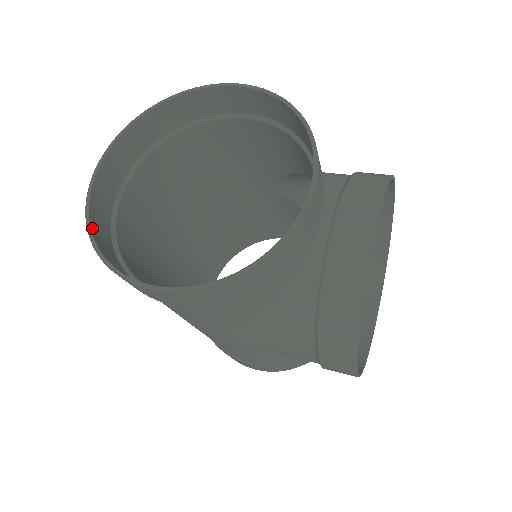
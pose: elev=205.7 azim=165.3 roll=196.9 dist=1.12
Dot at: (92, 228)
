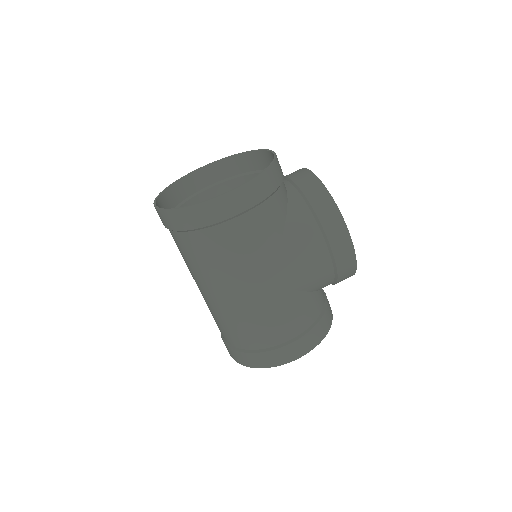
Dot at: (172, 210)
